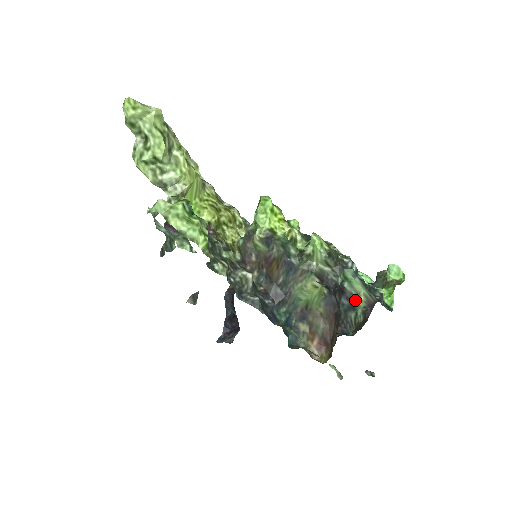
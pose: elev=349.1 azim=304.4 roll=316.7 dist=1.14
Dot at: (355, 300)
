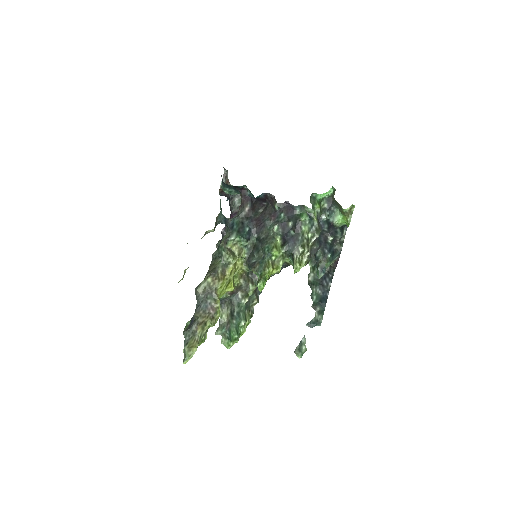
Dot at: occluded
